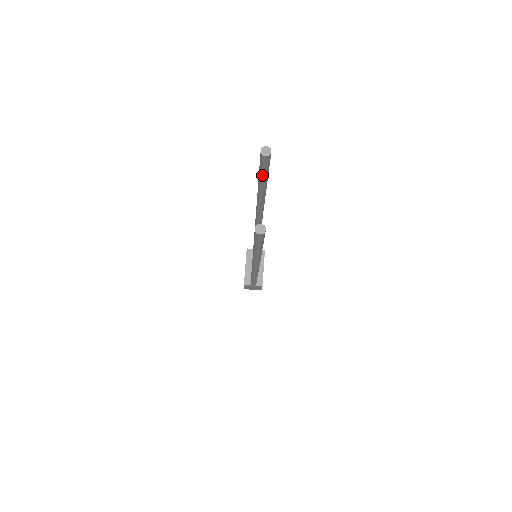
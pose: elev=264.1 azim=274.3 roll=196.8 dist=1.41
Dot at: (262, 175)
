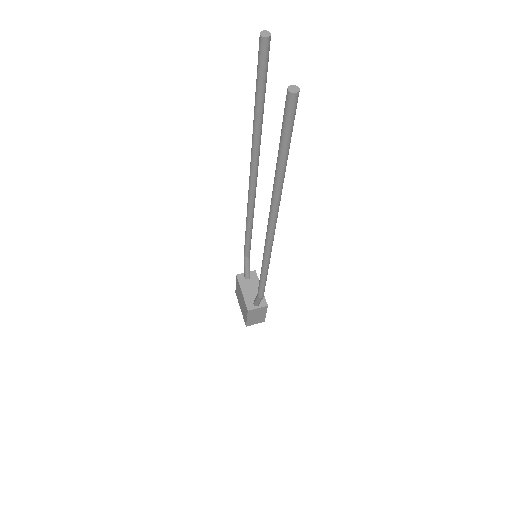
Dot at: (261, 84)
